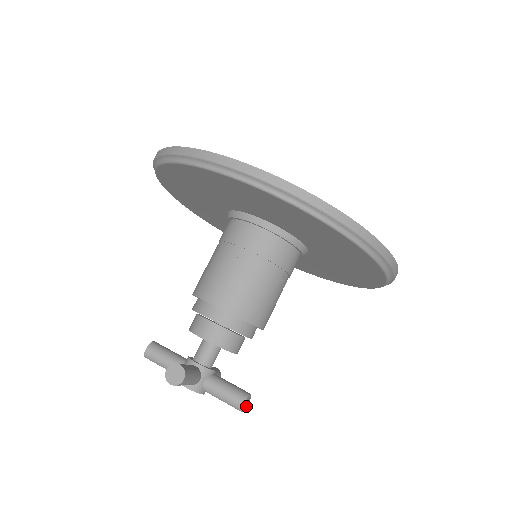
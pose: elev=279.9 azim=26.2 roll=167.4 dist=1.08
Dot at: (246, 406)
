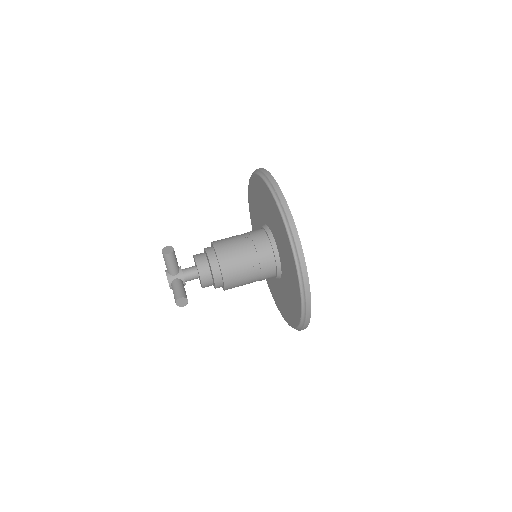
Dot at: (180, 306)
